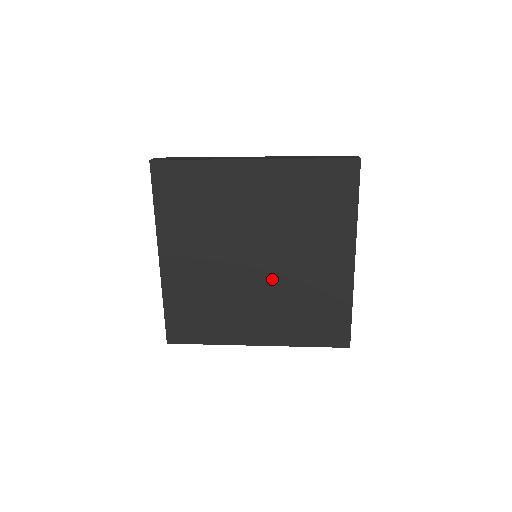
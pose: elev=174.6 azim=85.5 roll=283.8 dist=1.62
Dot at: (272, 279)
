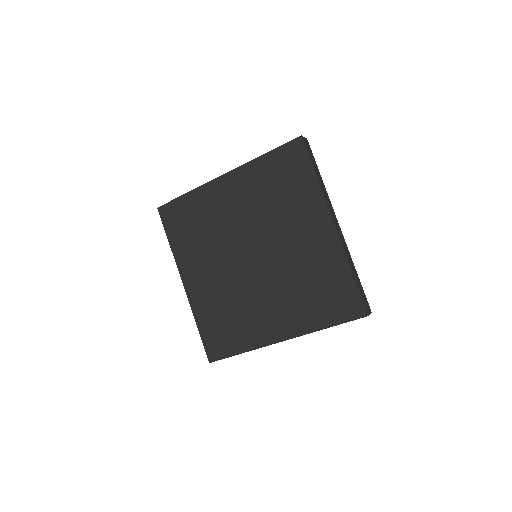
Dot at: (272, 270)
